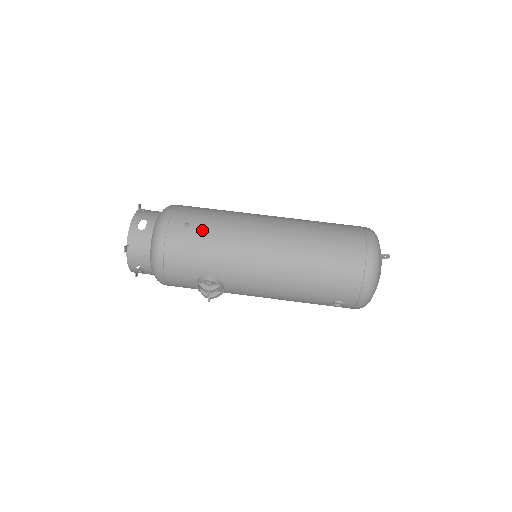
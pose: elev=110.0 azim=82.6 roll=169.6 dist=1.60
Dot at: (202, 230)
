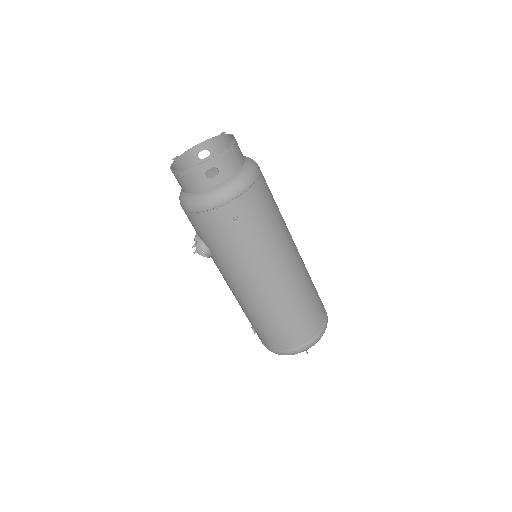
Dot at: (239, 234)
